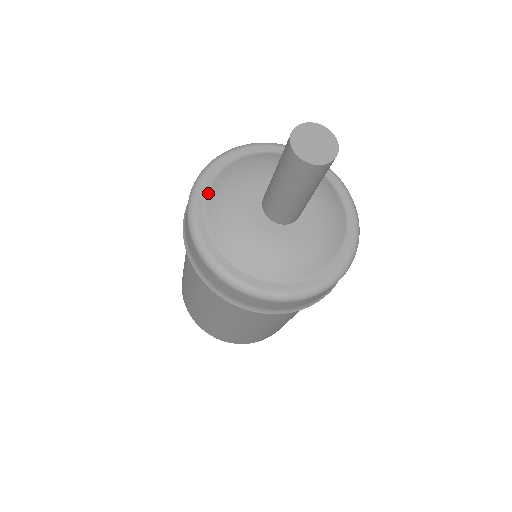
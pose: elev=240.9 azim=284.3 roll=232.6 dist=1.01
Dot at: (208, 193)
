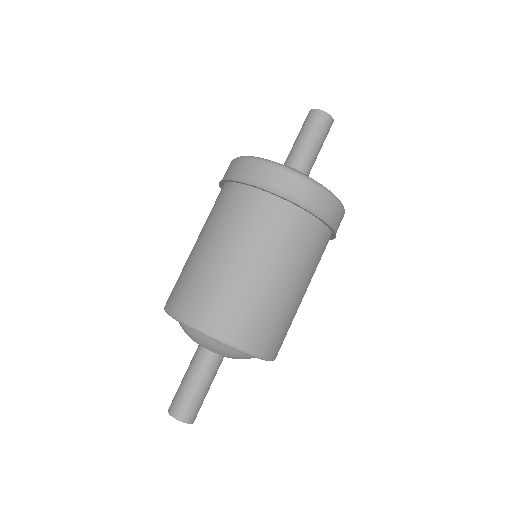
Dot at: occluded
